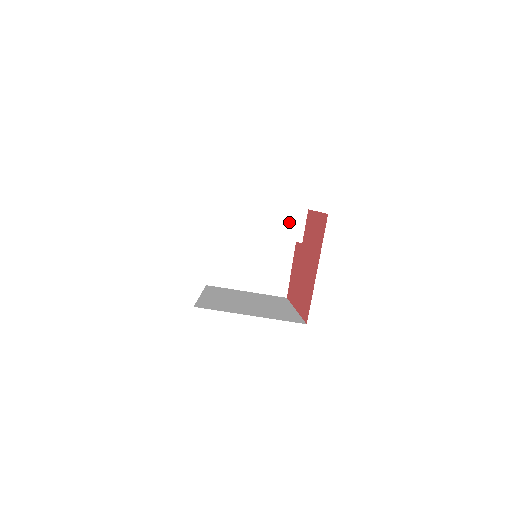
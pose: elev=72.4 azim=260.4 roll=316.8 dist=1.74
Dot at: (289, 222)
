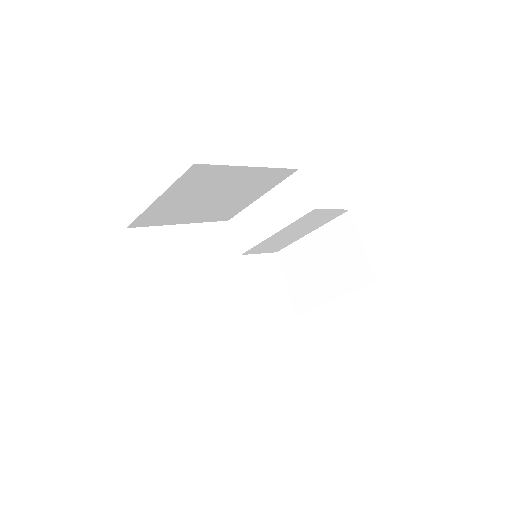
Dot at: (291, 197)
